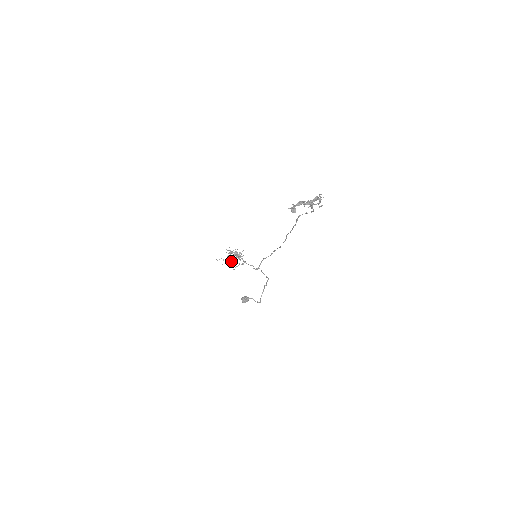
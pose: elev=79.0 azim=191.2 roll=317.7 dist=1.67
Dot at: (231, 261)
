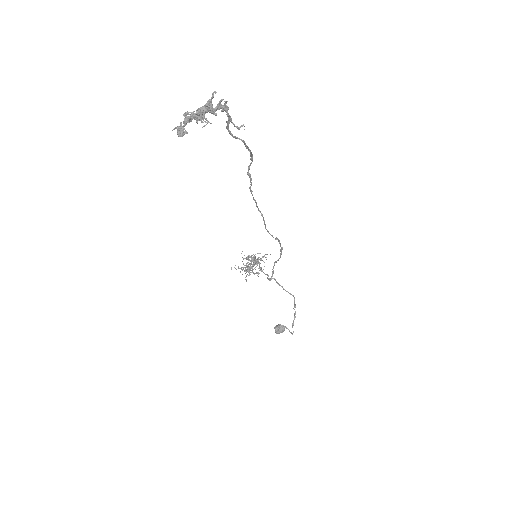
Dot at: occluded
